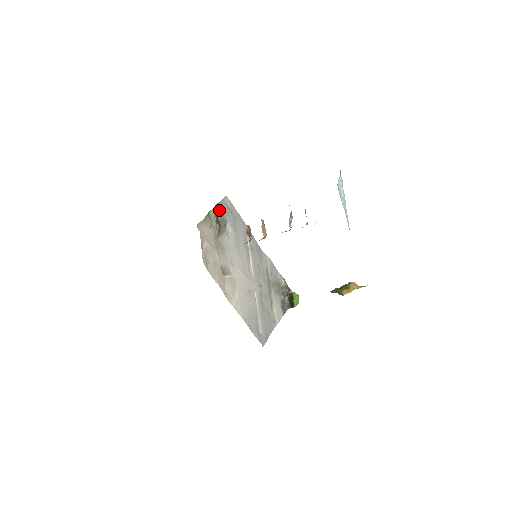
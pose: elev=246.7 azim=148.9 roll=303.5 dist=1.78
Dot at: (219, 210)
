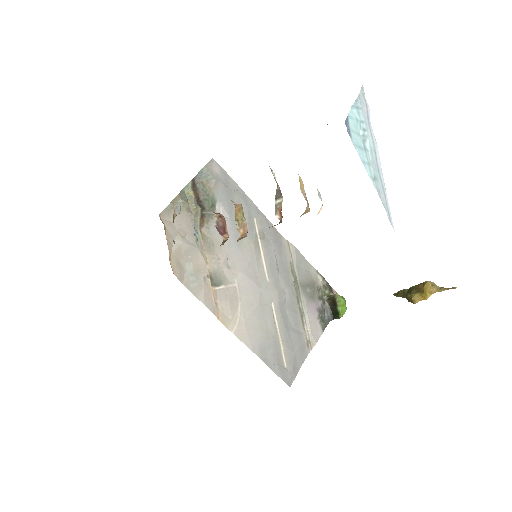
Dot at: (201, 183)
